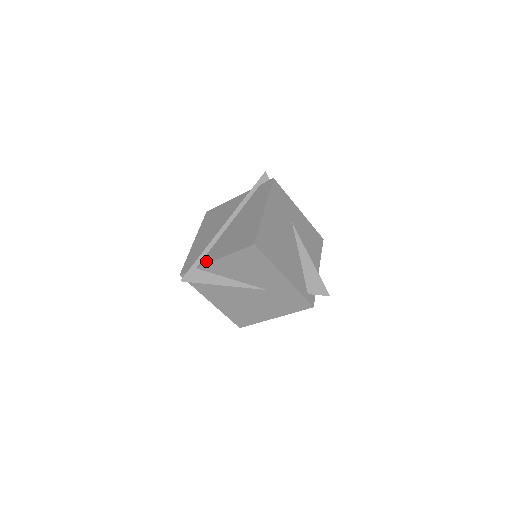
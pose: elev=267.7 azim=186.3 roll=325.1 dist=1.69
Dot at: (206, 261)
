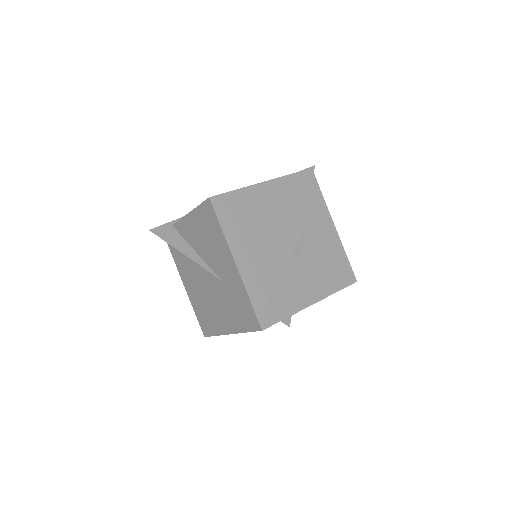
Dot at: occluded
